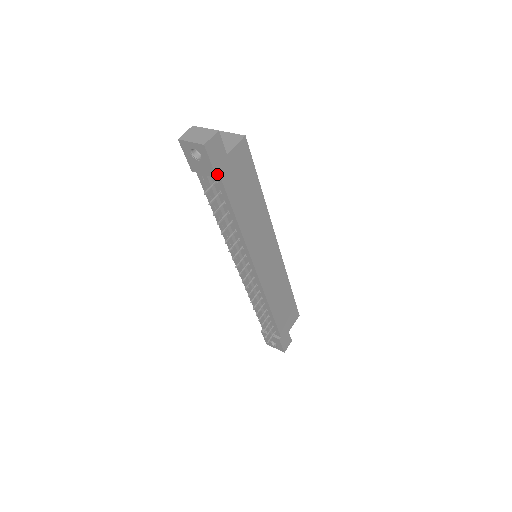
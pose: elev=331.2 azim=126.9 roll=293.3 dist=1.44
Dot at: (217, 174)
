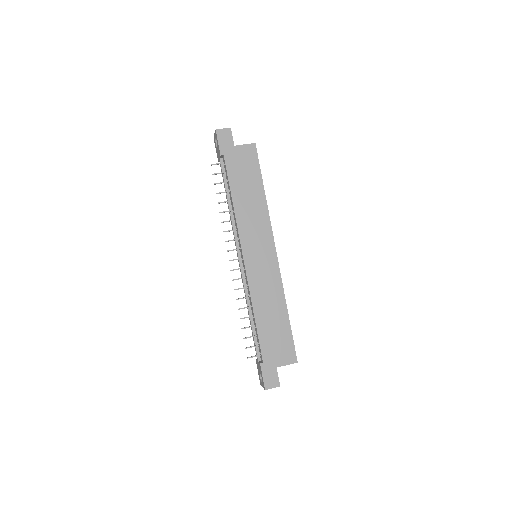
Dot at: (222, 153)
